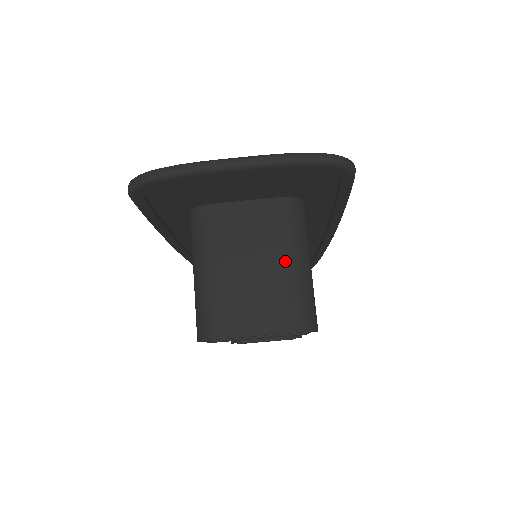
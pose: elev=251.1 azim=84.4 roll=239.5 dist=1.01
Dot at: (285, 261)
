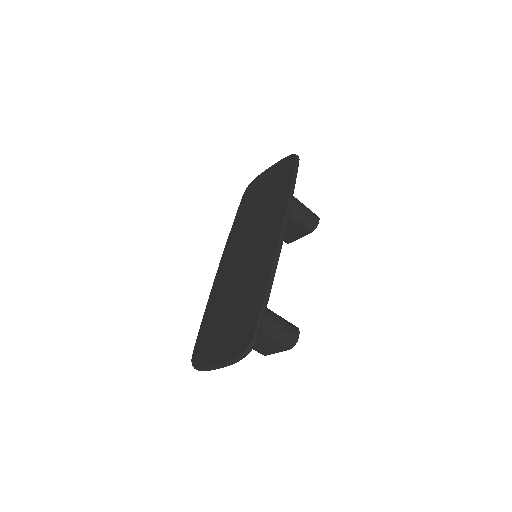
Dot at: (264, 336)
